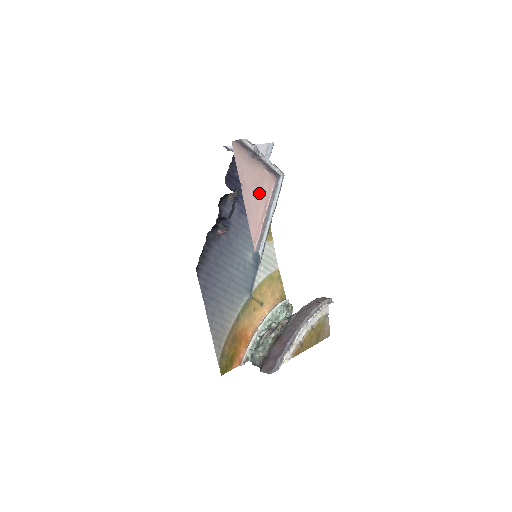
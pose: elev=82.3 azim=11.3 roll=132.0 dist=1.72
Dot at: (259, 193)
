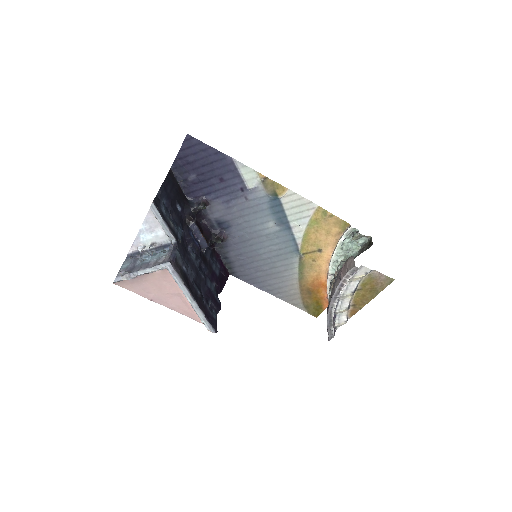
Dot at: (169, 291)
